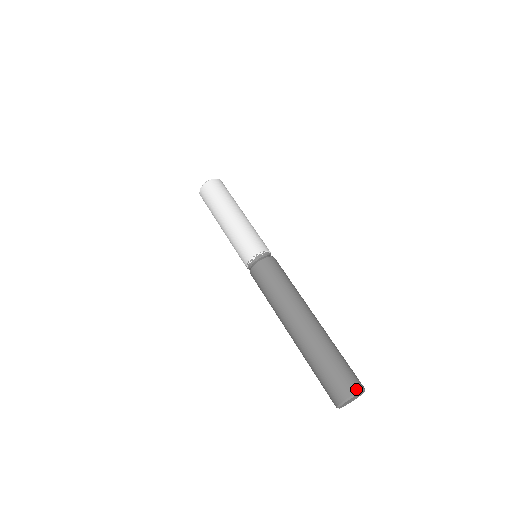
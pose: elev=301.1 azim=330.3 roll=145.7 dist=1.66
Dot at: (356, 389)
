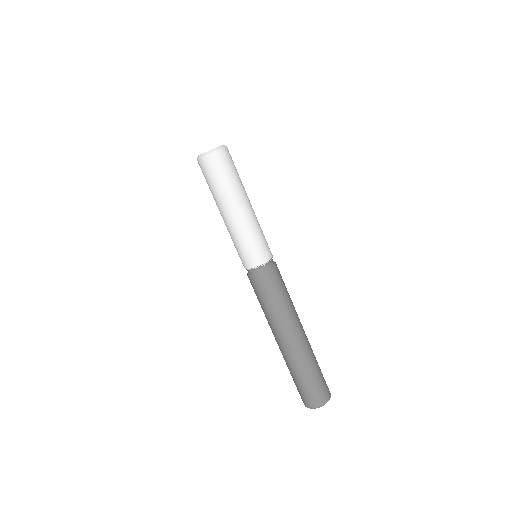
Dot at: (325, 401)
